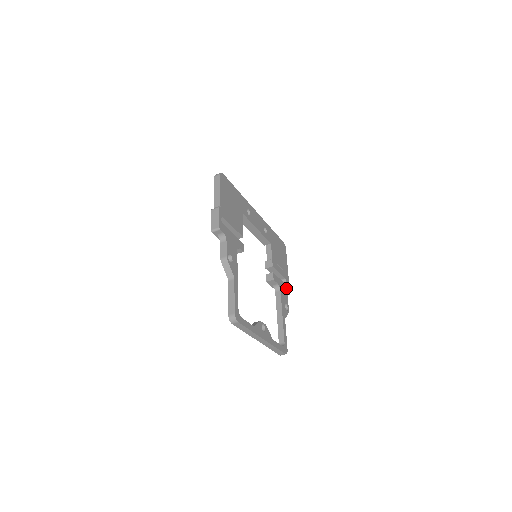
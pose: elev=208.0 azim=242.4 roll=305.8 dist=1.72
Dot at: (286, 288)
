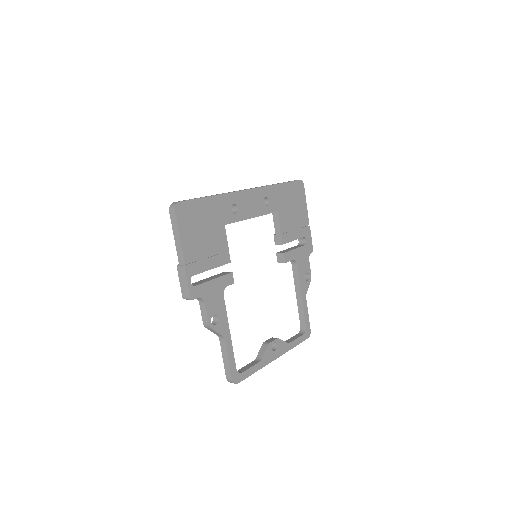
Dot at: (306, 249)
